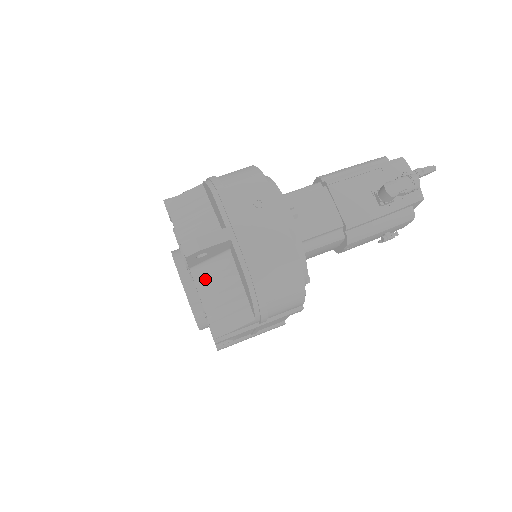
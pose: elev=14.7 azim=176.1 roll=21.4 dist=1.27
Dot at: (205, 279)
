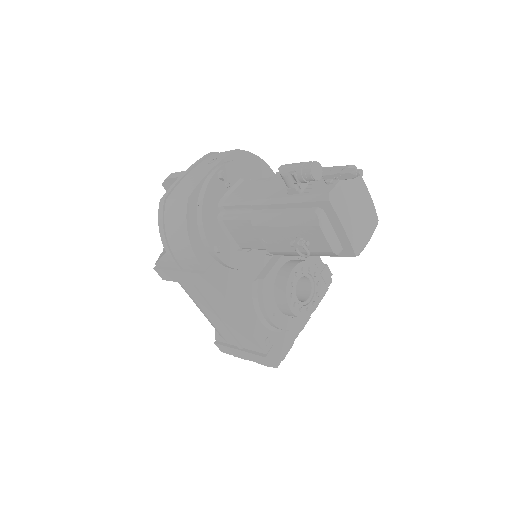
Dot at: occluded
